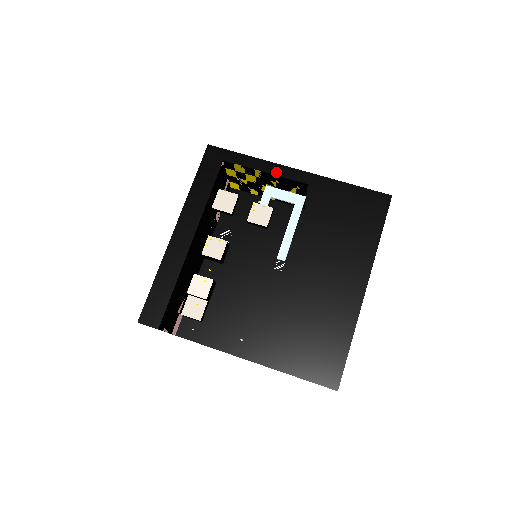
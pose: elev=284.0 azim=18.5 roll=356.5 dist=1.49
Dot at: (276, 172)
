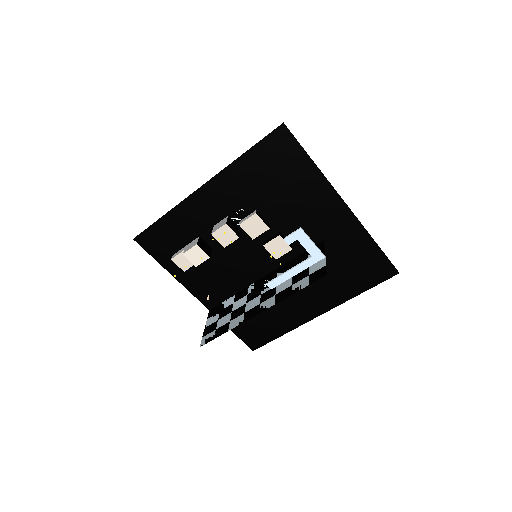
Dot at: (326, 195)
